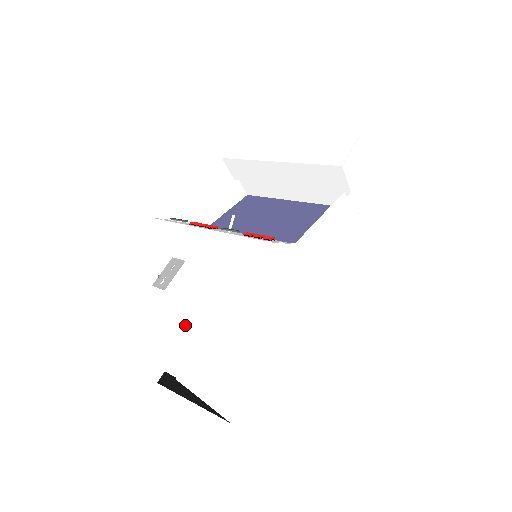
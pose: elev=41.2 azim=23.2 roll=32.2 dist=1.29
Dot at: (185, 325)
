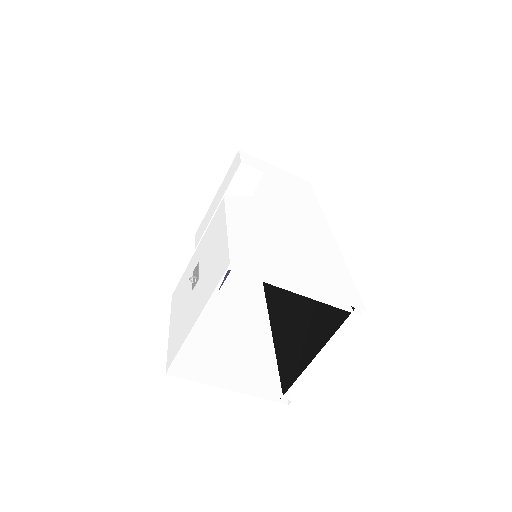
Dot at: (216, 261)
